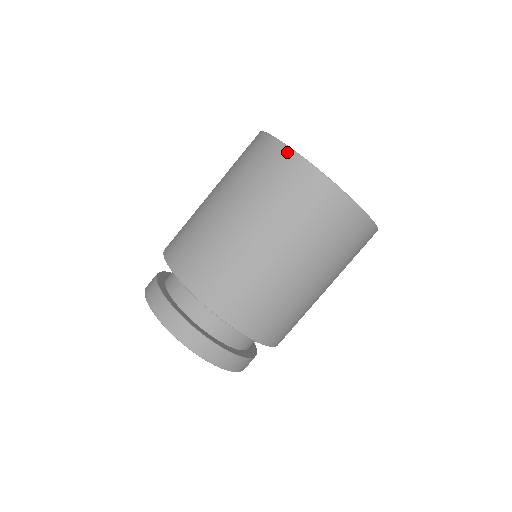
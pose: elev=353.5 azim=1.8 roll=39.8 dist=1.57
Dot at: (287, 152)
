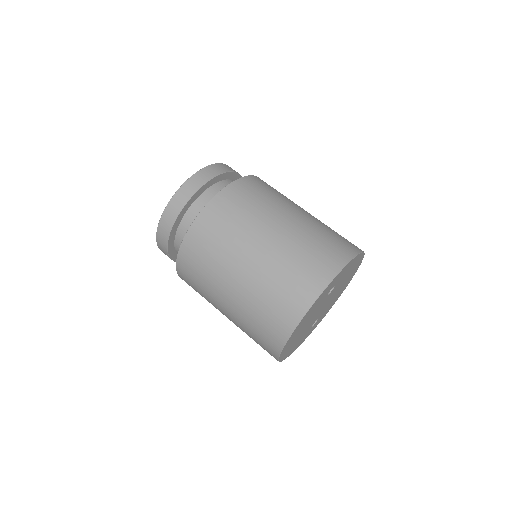
Dot at: (290, 328)
